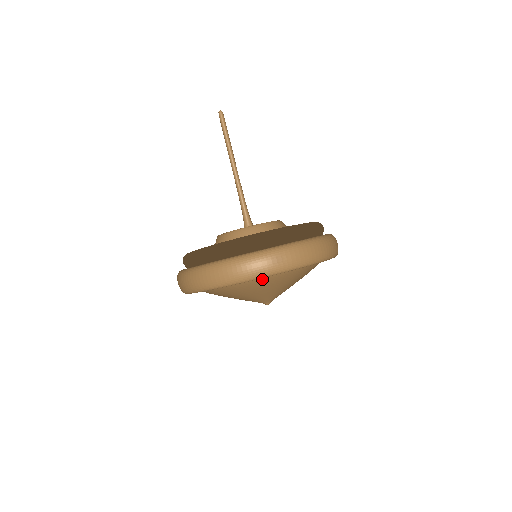
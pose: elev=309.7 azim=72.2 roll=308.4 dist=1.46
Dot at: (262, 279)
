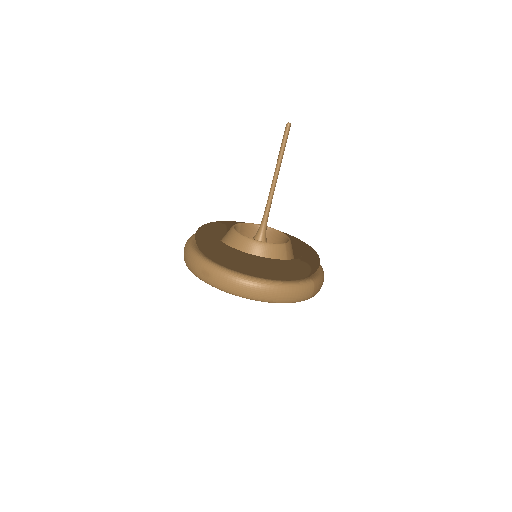
Dot at: occluded
